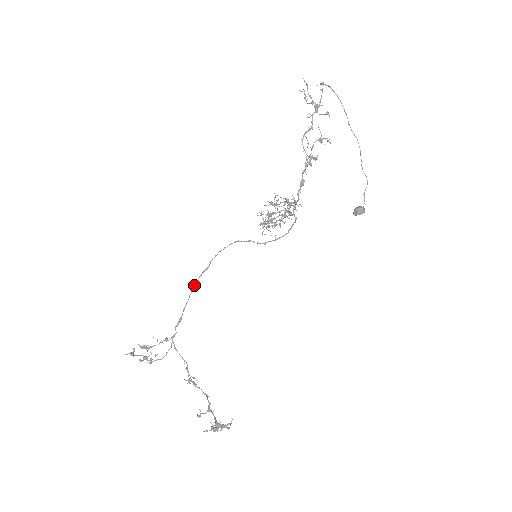
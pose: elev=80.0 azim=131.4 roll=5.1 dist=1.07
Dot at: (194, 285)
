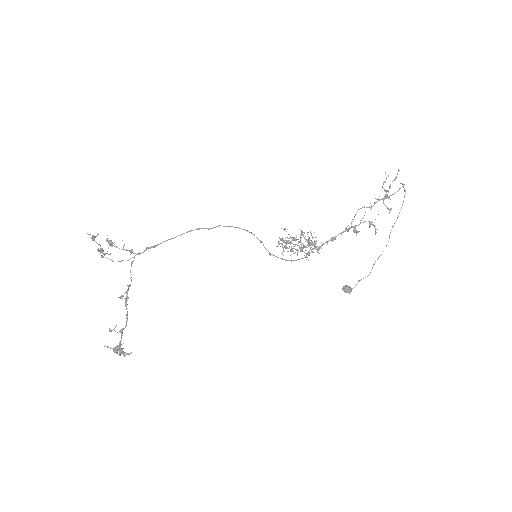
Dot at: (189, 231)
